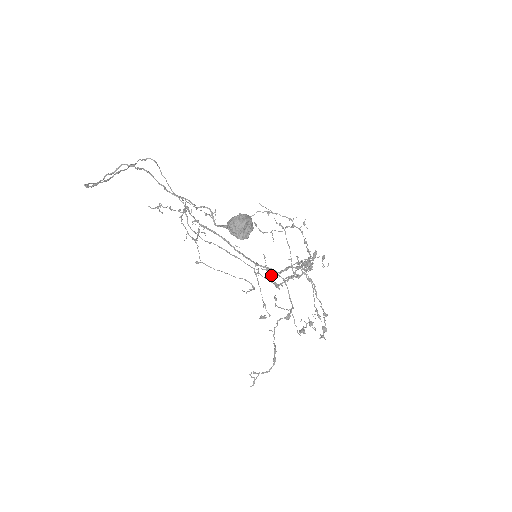
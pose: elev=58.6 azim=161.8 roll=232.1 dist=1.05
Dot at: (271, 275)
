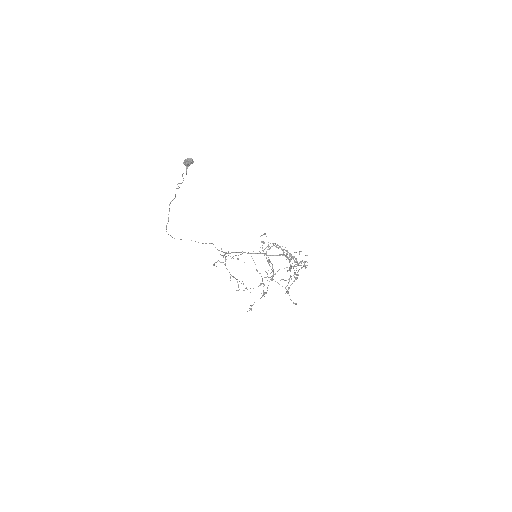
Dot at: (295, 304)
